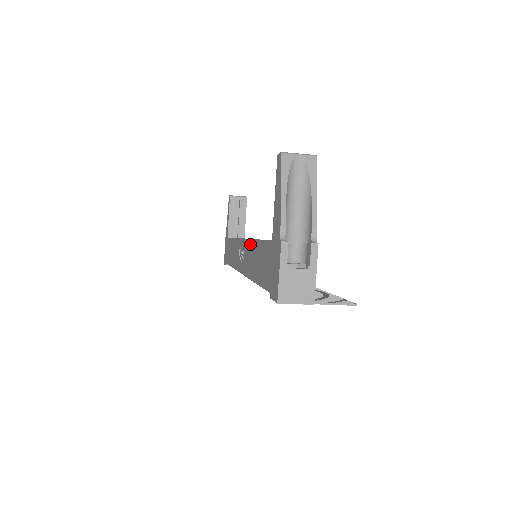
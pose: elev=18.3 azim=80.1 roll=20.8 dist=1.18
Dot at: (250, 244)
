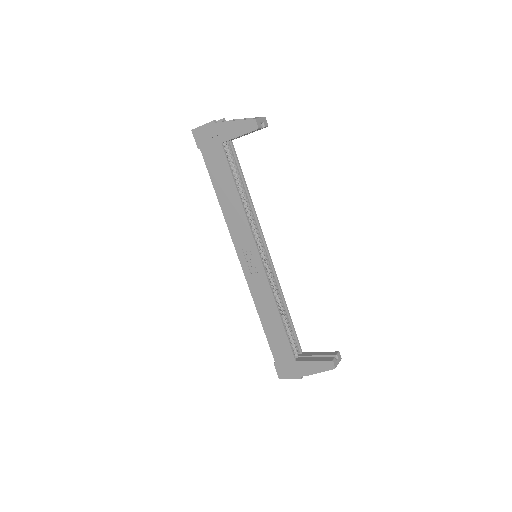
Dot at: (271, 299)
